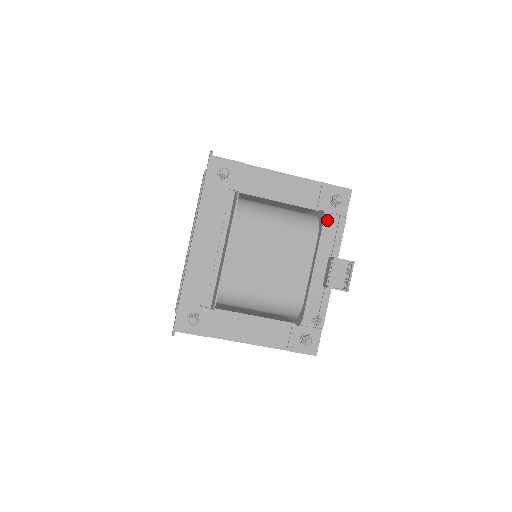
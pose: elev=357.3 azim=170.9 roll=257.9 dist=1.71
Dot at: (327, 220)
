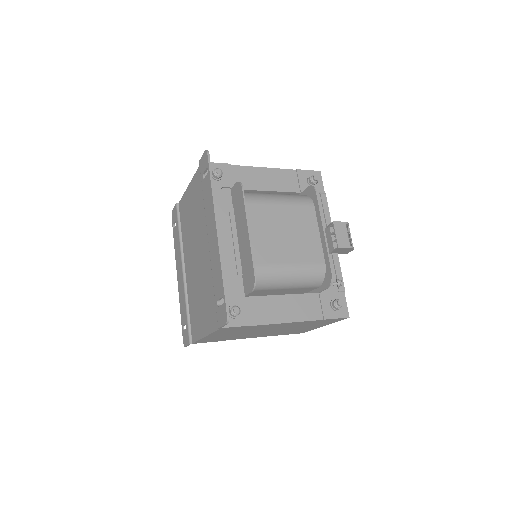
Dot at: occluded
